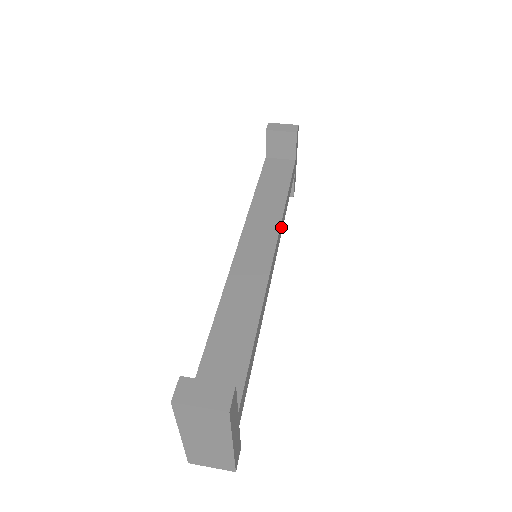
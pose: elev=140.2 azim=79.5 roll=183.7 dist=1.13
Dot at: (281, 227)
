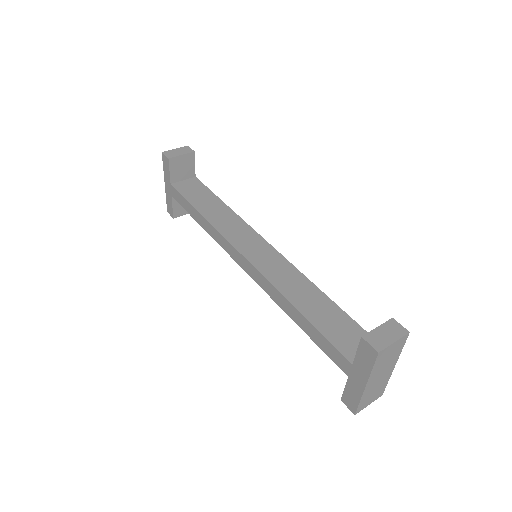
Dot at: occluded
